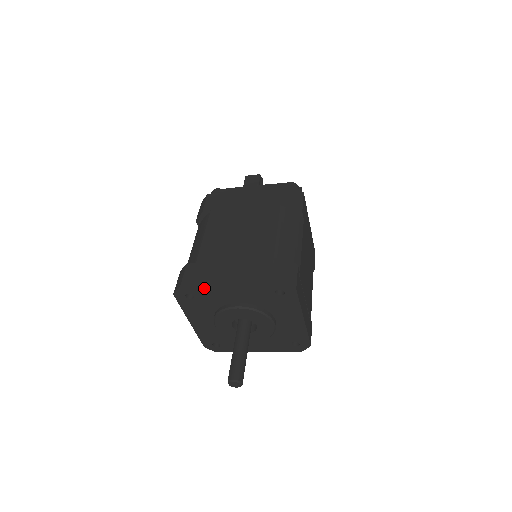
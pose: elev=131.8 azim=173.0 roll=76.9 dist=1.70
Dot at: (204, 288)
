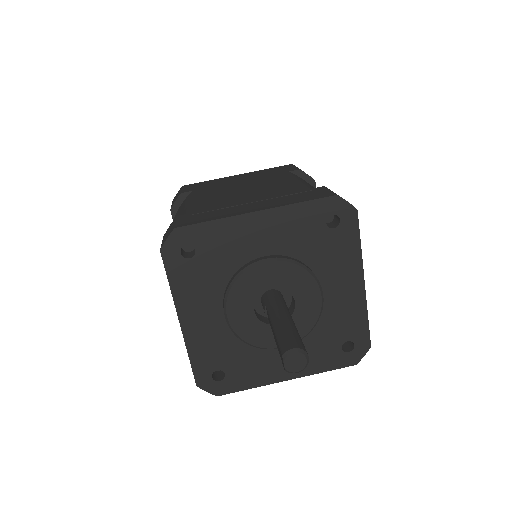
Dot at: (214, 227)
